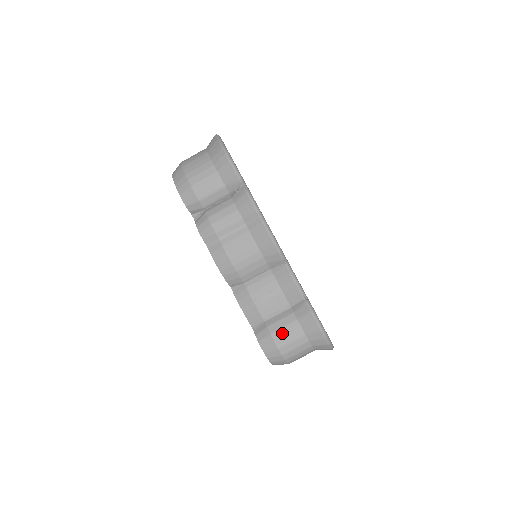
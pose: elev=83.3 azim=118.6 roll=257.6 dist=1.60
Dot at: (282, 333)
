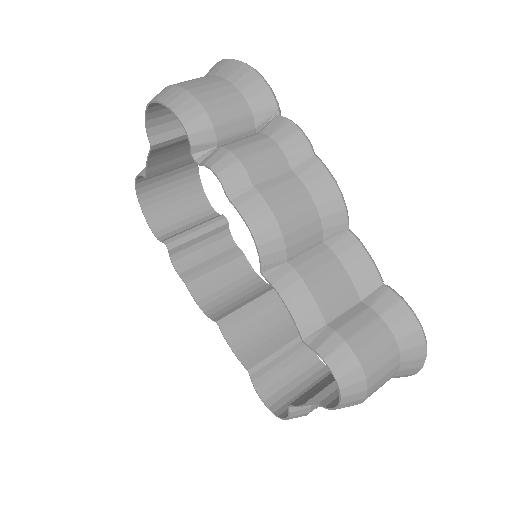
Dot at: (363, 338)
